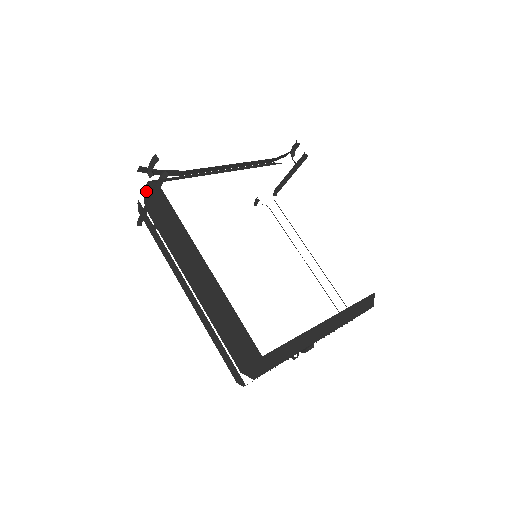
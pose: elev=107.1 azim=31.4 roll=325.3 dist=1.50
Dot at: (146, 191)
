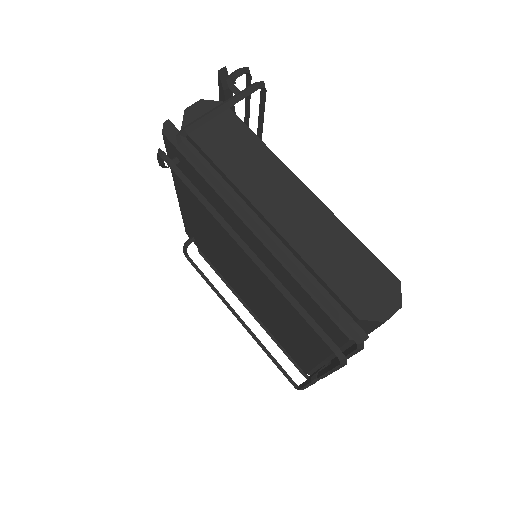
Dot at: (192, 109)
